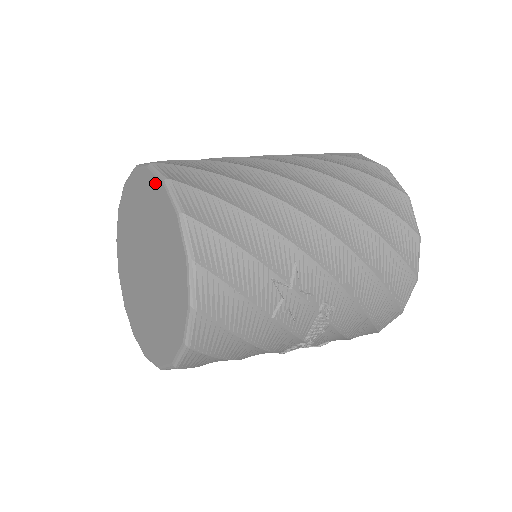
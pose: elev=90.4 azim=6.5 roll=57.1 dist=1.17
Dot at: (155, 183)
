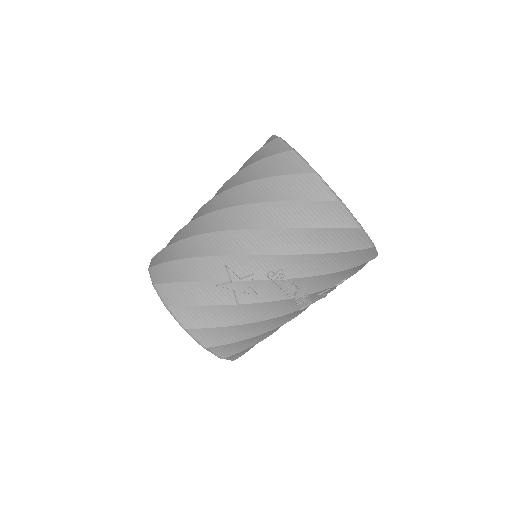
Dot at: occluded
